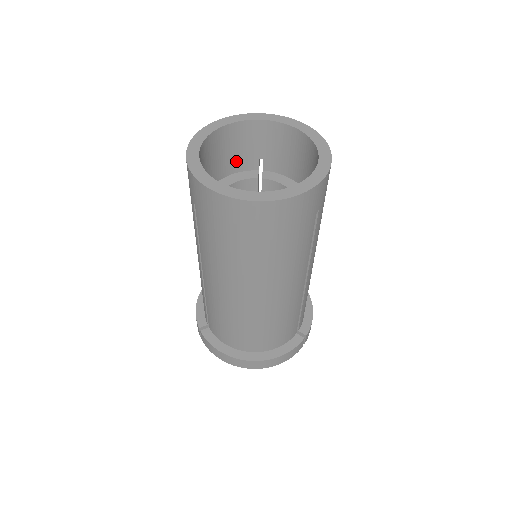
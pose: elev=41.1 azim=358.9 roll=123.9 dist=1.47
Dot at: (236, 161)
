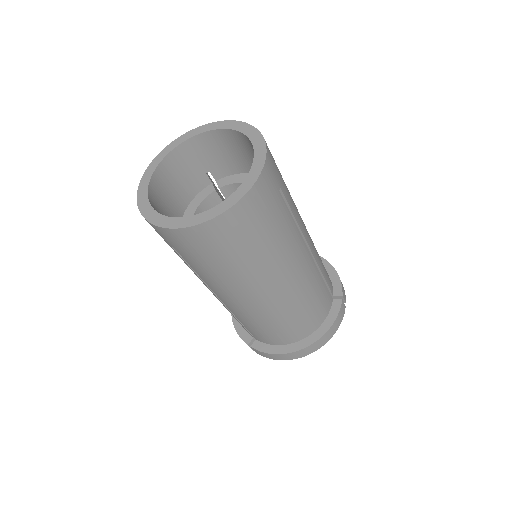
Dot at: (188, 188)
